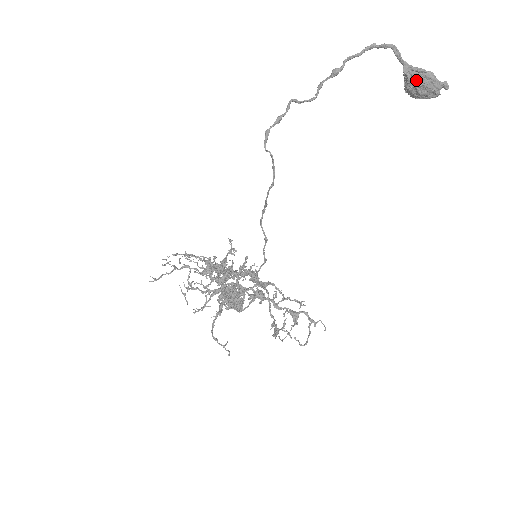
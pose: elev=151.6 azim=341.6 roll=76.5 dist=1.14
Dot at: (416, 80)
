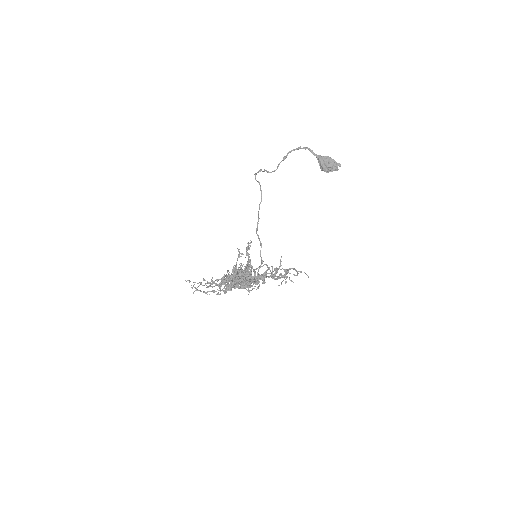
Dot at: (324, 160)
